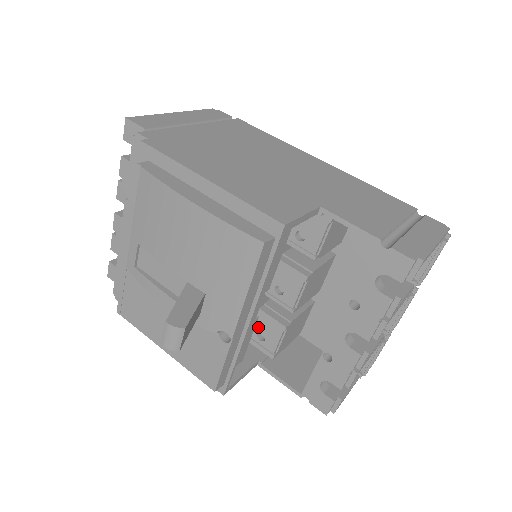
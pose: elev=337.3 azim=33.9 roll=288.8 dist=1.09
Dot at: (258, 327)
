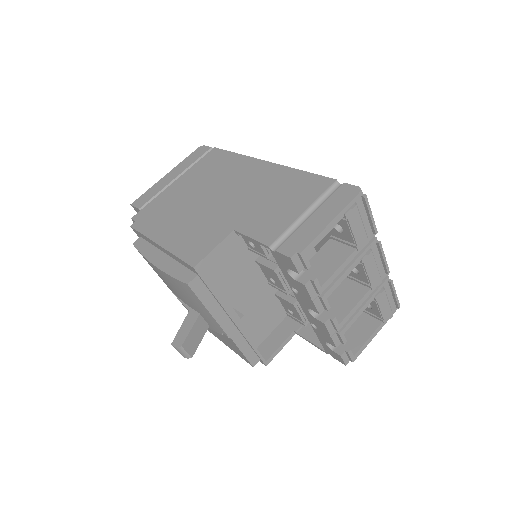
Dot at: (284, 306)
